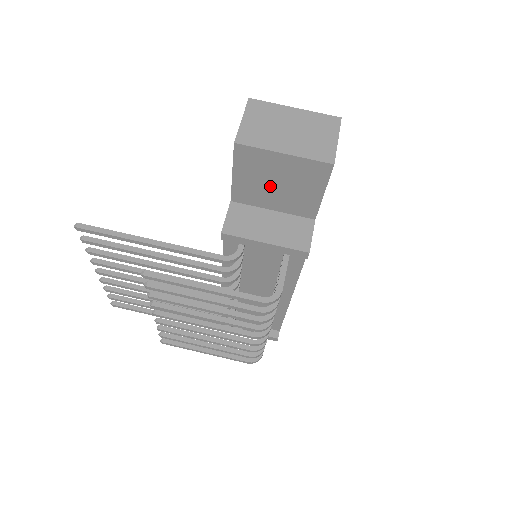
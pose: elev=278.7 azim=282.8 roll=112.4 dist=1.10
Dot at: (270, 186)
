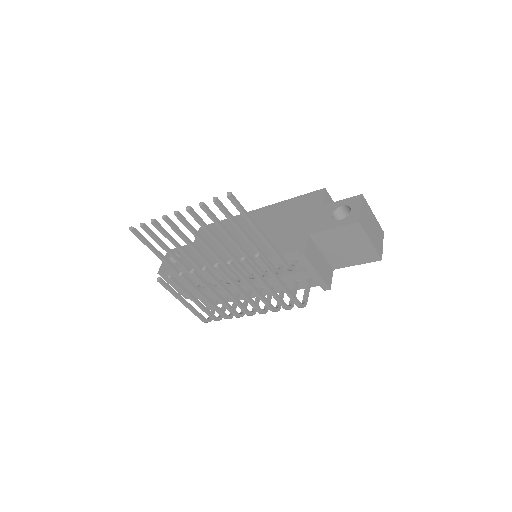
Dot at: (340, 245)
